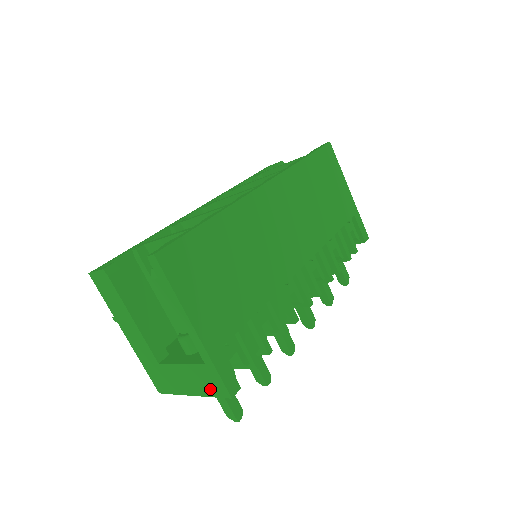
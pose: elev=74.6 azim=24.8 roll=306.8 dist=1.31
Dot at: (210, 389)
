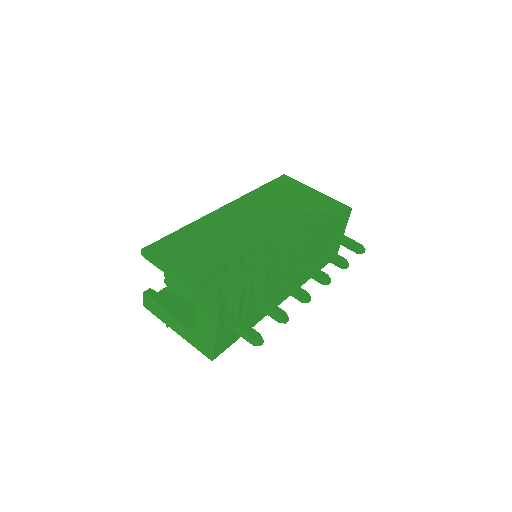
Dot at: (212, 315)
